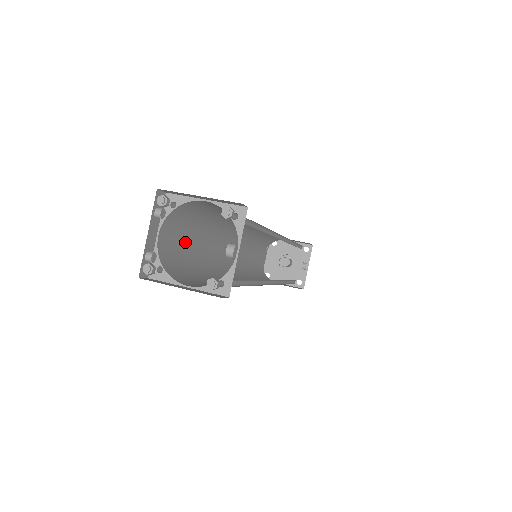
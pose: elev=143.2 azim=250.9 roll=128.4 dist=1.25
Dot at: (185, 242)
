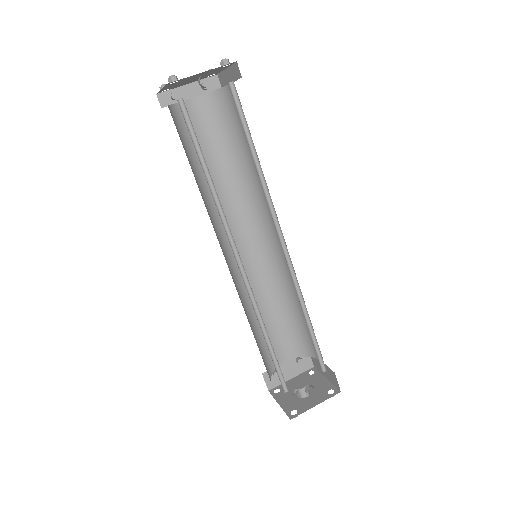
Dot at: (209, 147)
